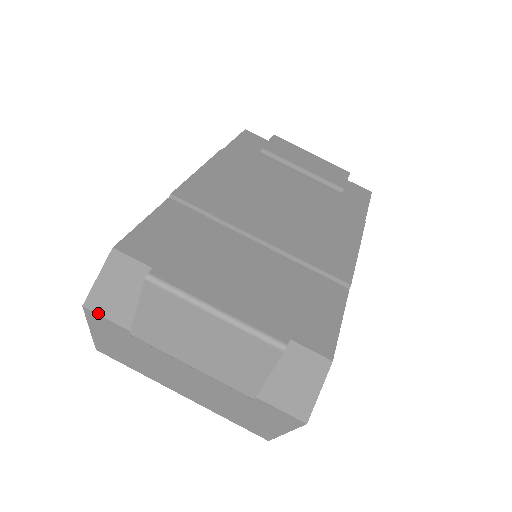
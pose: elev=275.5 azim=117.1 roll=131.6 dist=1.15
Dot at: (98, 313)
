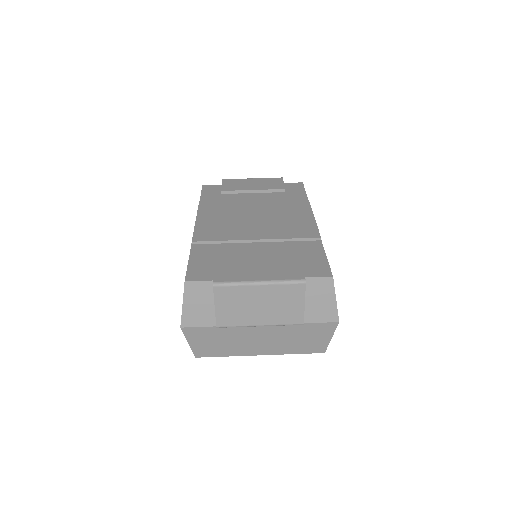
Dot at: (191, 326)
